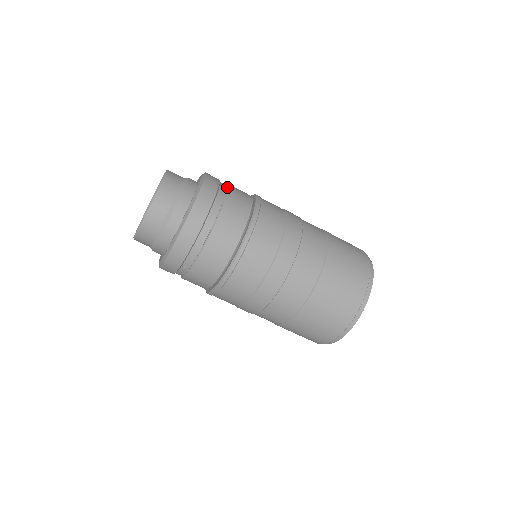
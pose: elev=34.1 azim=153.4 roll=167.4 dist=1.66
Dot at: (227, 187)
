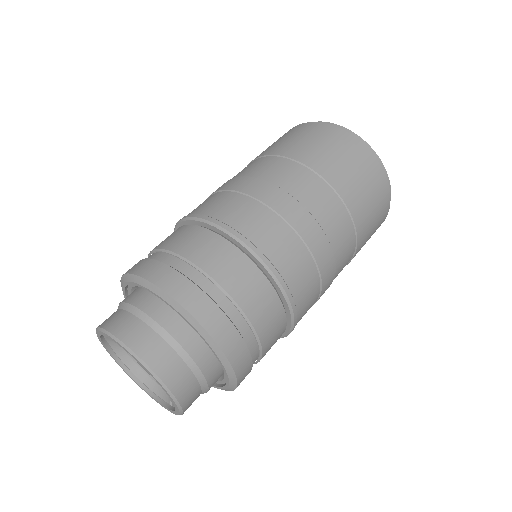
Dot at: (234, 305)
